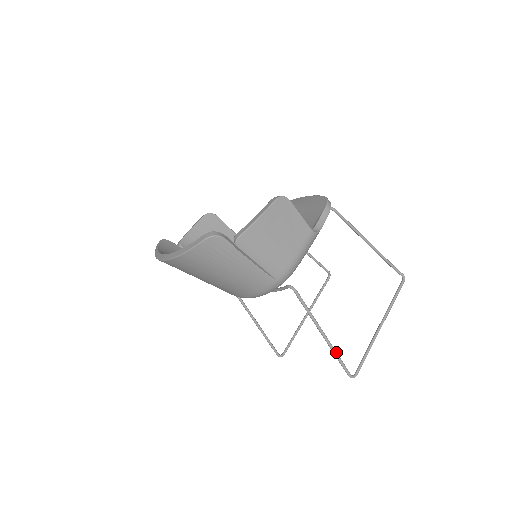
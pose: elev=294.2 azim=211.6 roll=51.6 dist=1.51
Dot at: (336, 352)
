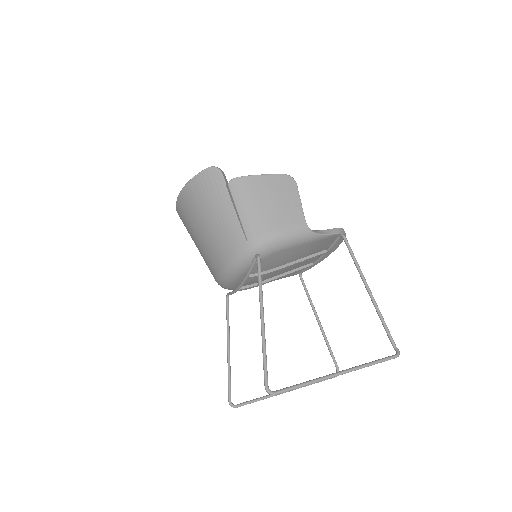
Dot at: (265, 346)
